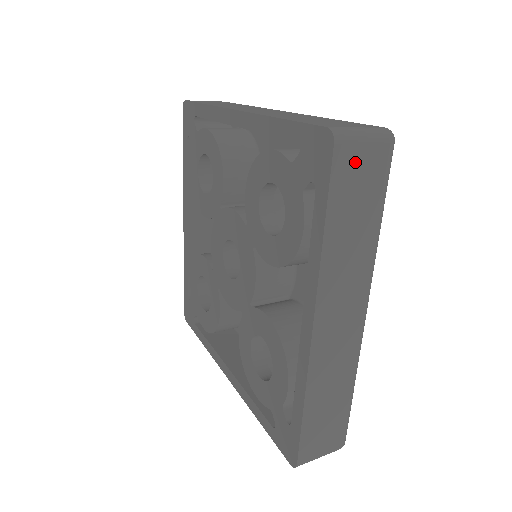
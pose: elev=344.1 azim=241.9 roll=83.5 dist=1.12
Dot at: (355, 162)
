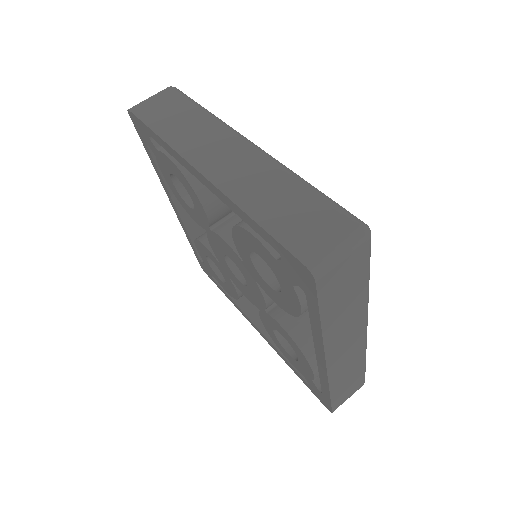
Dot at: (337, 275)
